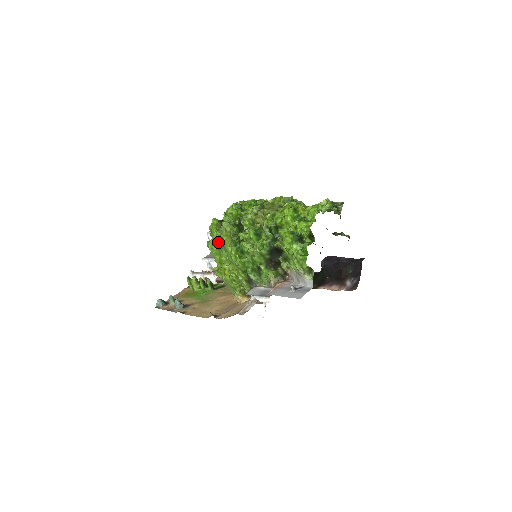
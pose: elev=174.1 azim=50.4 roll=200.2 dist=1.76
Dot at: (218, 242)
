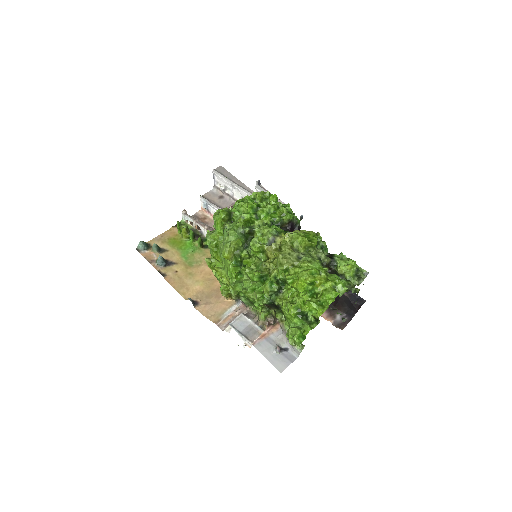
Dot at: (219, 241)
